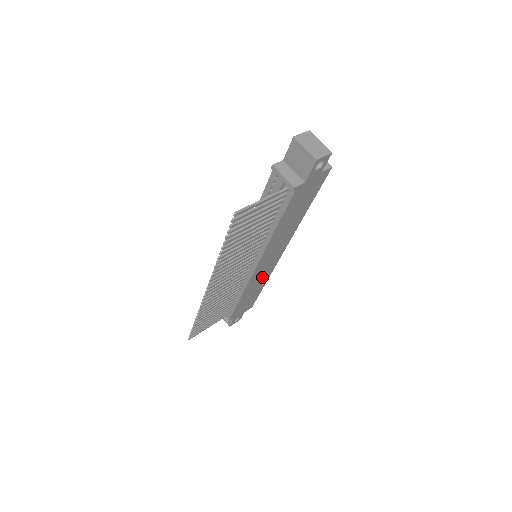
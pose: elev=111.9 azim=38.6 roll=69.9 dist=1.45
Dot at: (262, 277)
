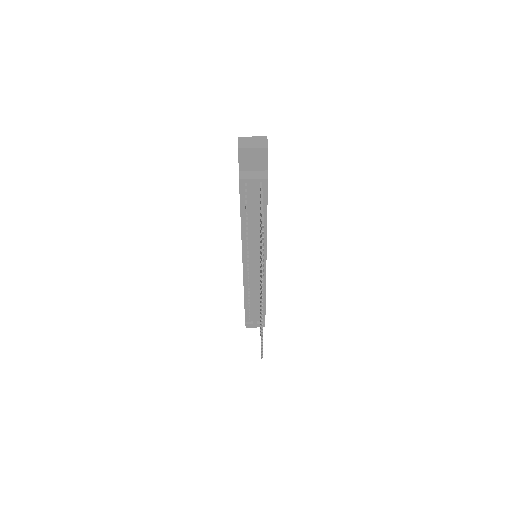
Dot at: occluded
